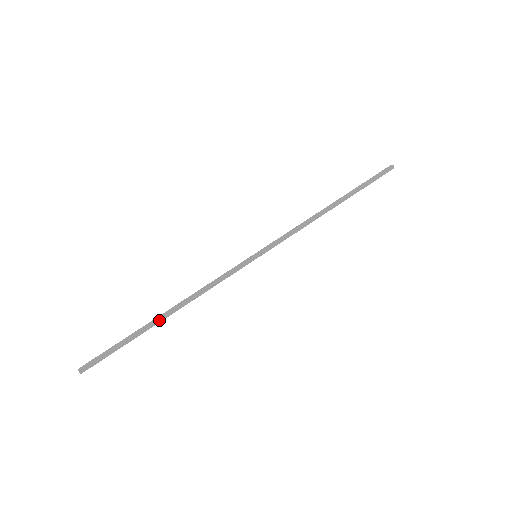
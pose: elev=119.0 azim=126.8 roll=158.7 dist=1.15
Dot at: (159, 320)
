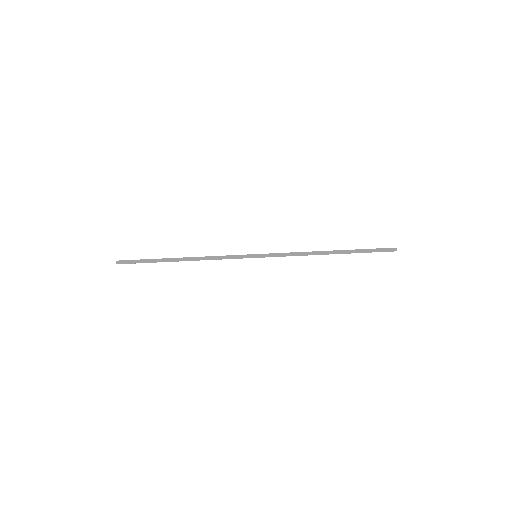
Dot at: (175, 261)
